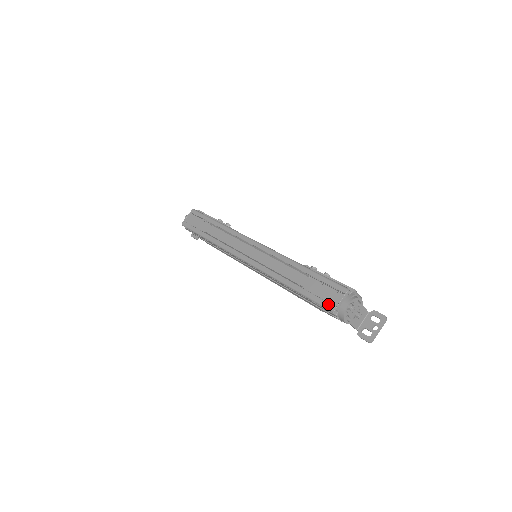
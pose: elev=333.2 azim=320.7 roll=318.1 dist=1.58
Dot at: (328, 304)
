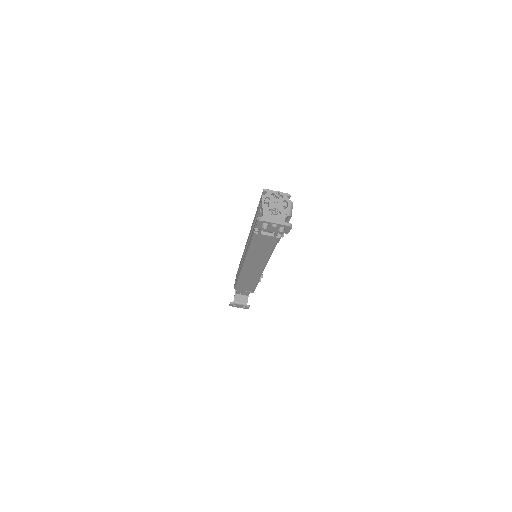
Dot at: occluded
